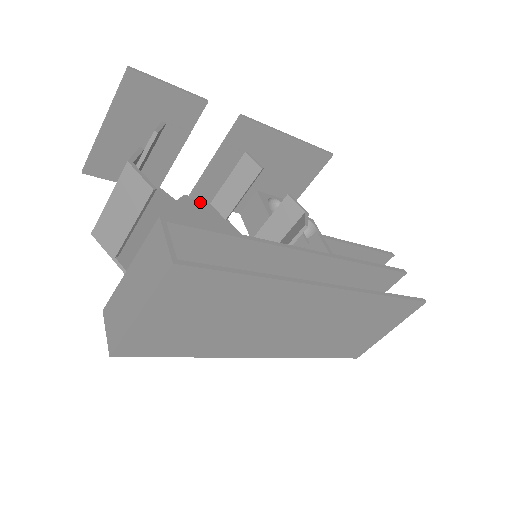
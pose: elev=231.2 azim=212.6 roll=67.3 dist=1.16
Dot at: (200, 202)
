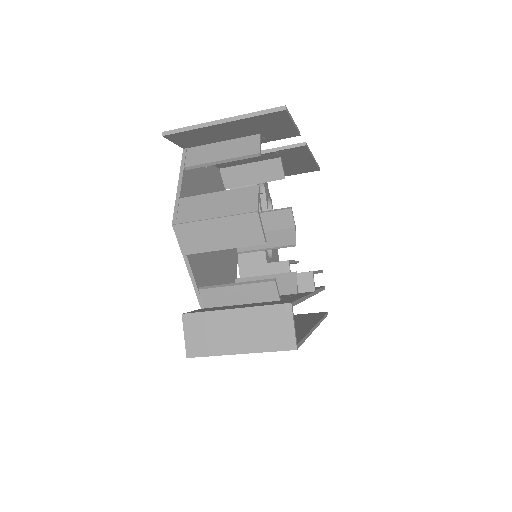
Dot at: (215, 168)
